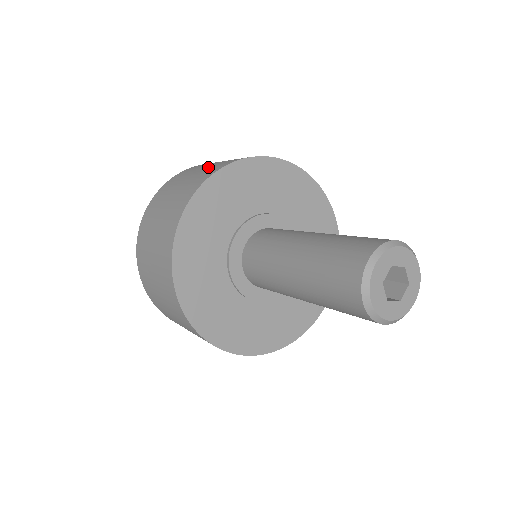
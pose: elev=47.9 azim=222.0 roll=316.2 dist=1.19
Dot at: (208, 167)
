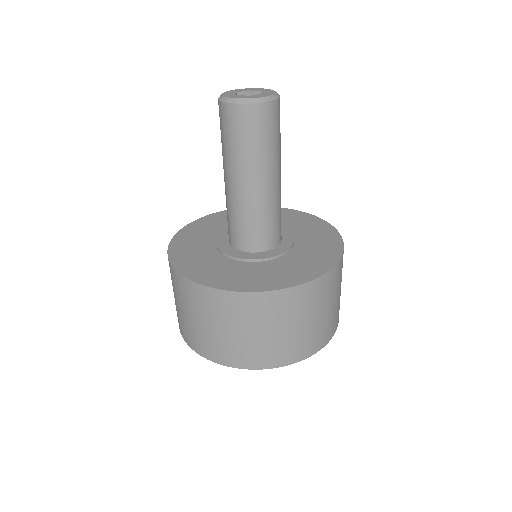
Dot at: occluded
